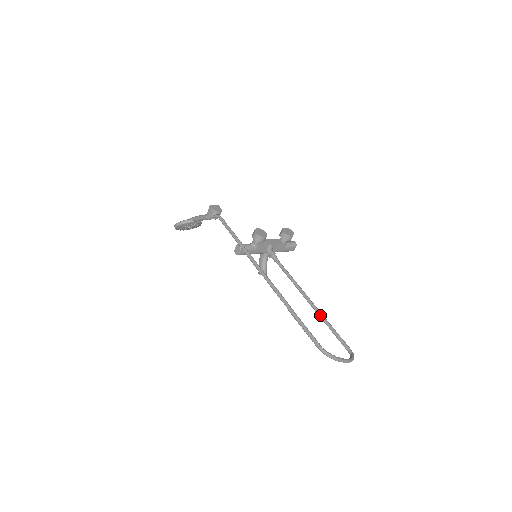
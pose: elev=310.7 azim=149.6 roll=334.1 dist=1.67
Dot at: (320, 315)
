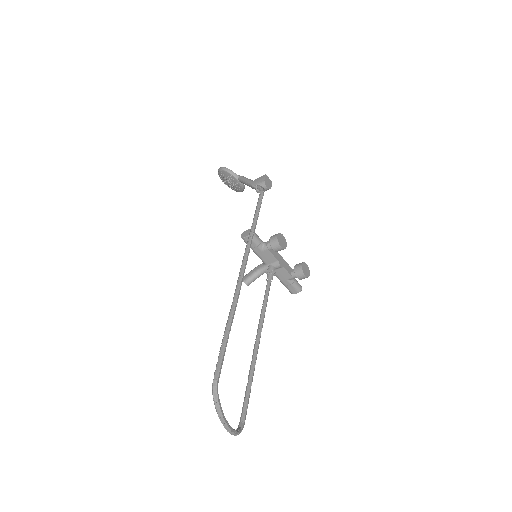
Dot at: (253, 363)
